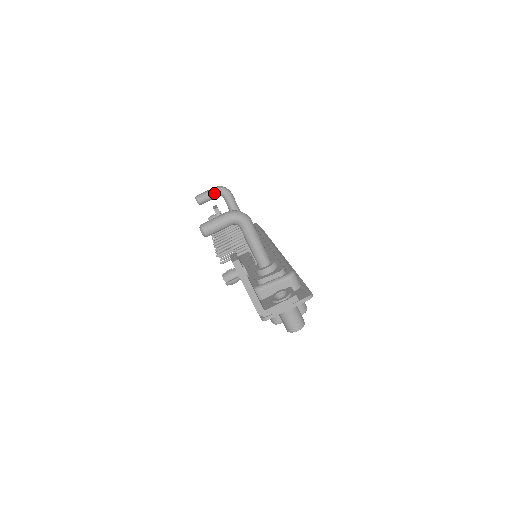
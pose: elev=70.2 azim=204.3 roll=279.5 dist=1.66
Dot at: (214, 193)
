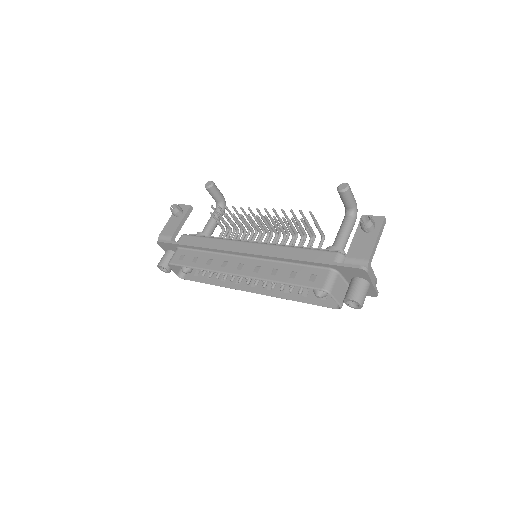
Dot at: (222, 197)
